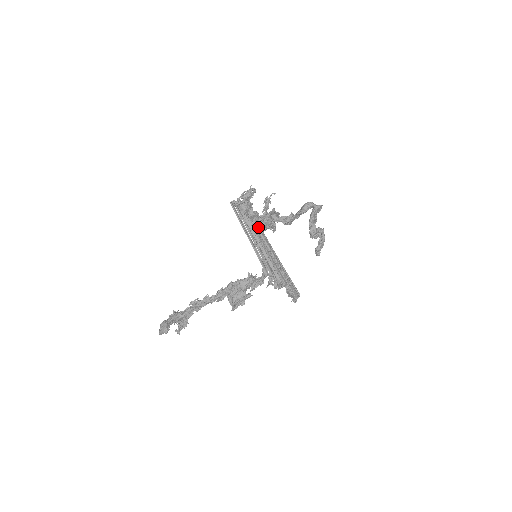
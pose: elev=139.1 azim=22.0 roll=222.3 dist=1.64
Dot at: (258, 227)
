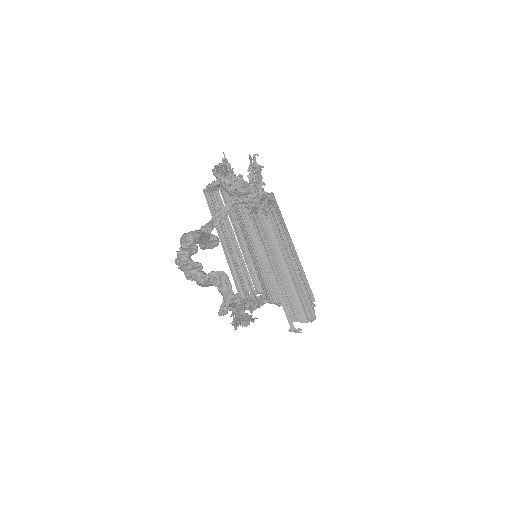
Dot at: occluded
